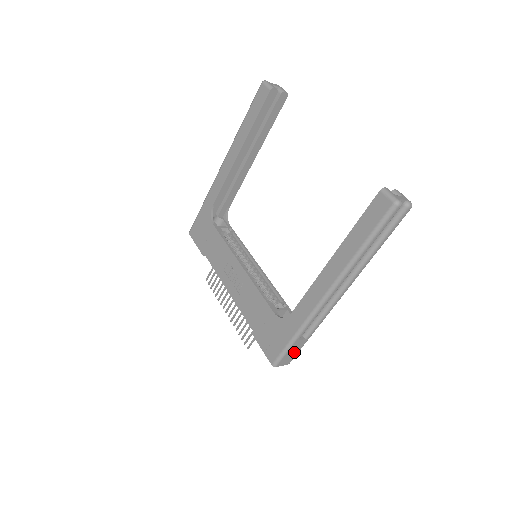
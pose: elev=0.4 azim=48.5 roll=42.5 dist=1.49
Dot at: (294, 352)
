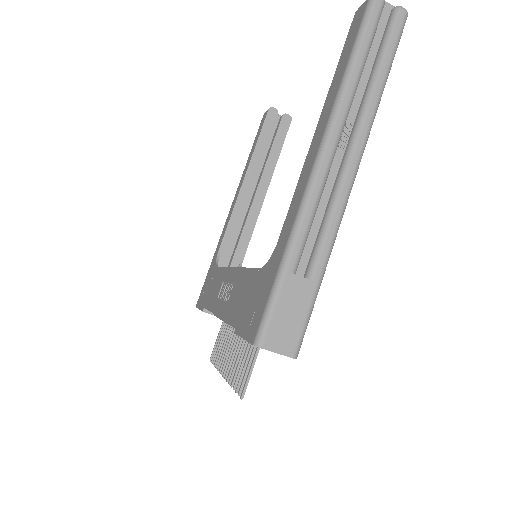
Dot at: (294, 316)
